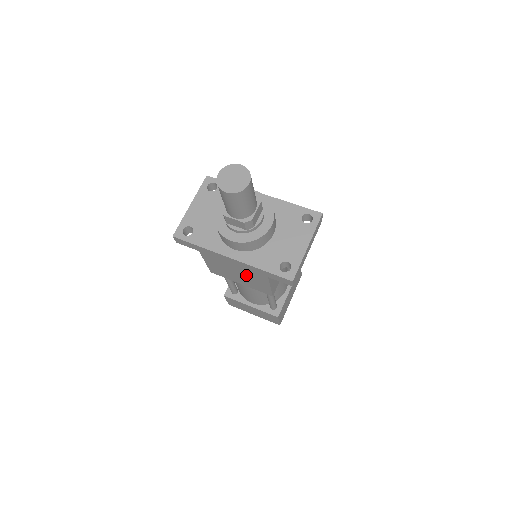
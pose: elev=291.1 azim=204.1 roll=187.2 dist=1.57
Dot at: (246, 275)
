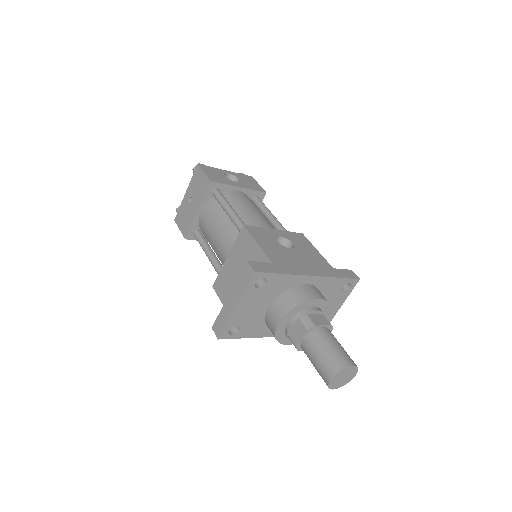
Dot at: occluded
